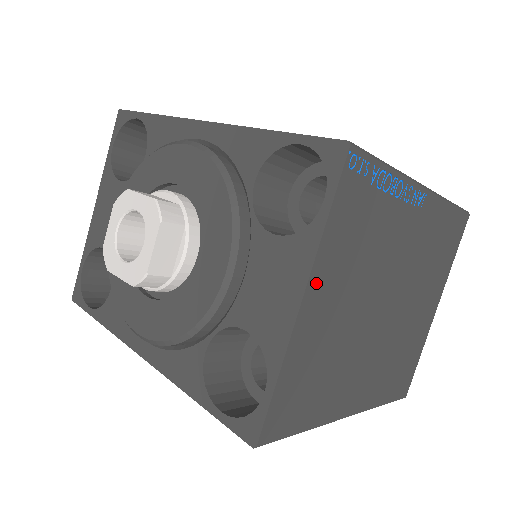
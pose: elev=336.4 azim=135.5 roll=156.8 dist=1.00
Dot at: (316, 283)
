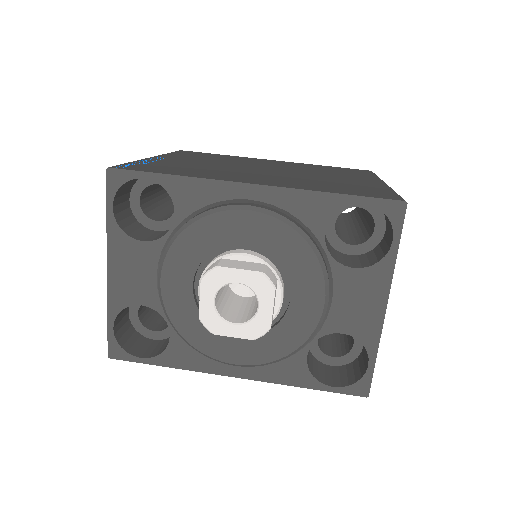
Dot at: occluded
